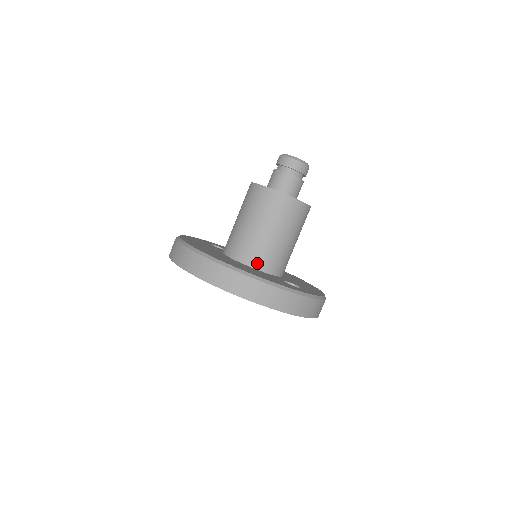
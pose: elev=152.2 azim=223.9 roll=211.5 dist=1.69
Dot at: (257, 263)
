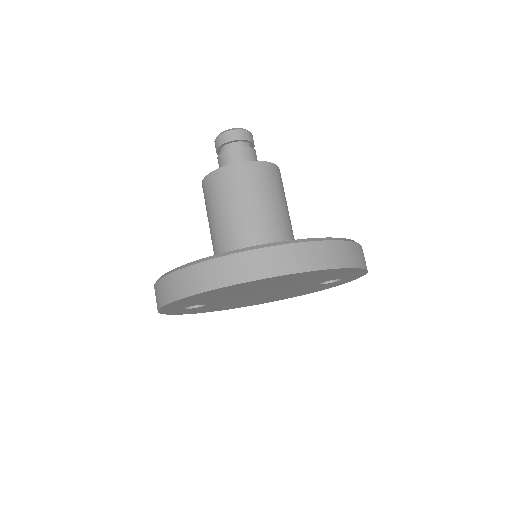
Dot at: occluded
